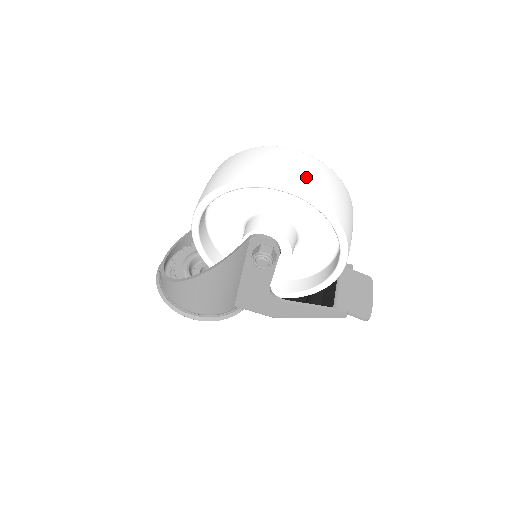
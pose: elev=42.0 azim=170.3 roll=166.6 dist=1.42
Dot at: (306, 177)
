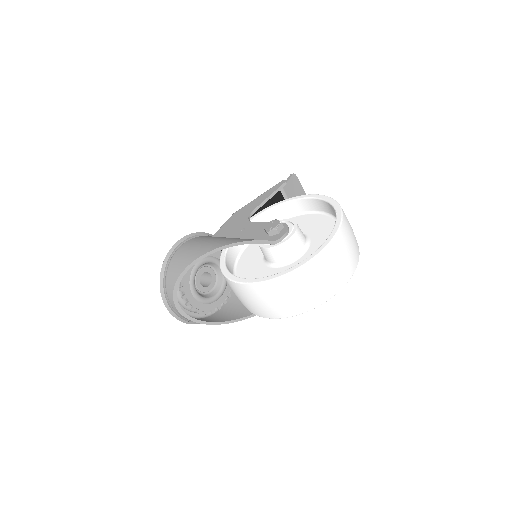
Dot at: (352, 254)
